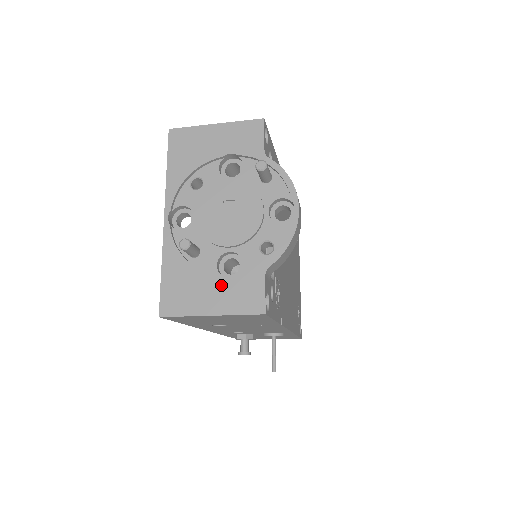
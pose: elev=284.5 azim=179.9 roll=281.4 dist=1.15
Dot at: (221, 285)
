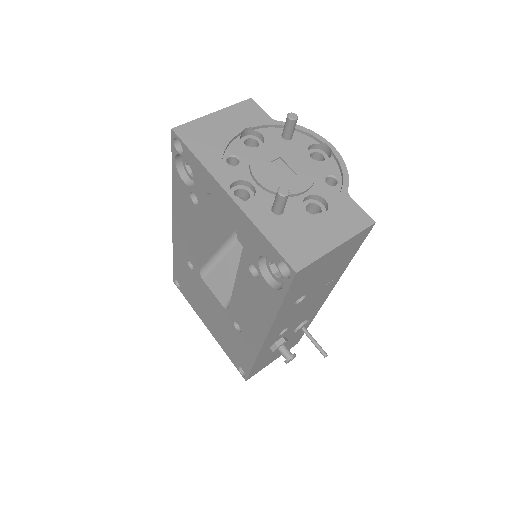
Dot at: (325, 220)
